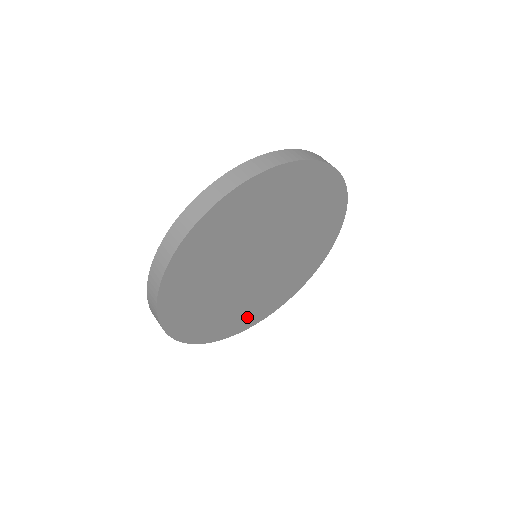
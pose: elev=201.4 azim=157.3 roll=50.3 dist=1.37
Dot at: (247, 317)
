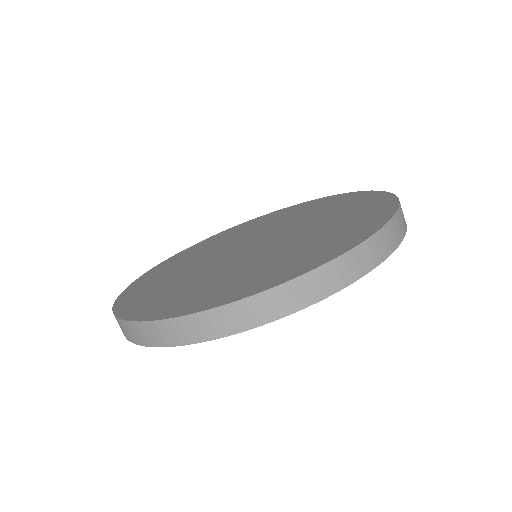
Dot at: occluded
